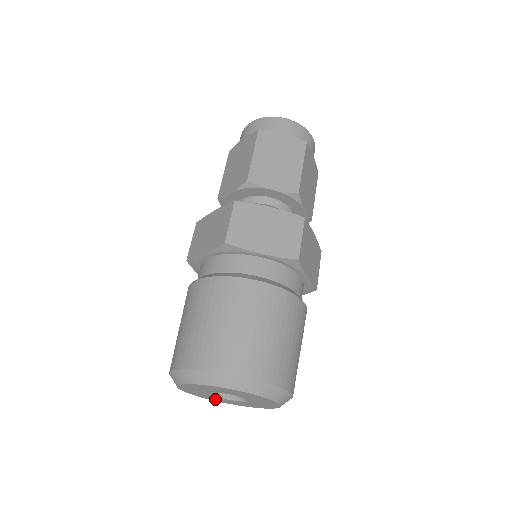
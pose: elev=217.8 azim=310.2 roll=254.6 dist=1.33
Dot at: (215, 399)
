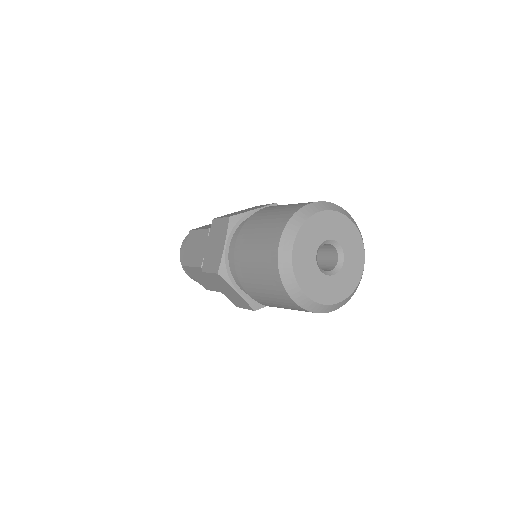
Dot at: (305, 277)
